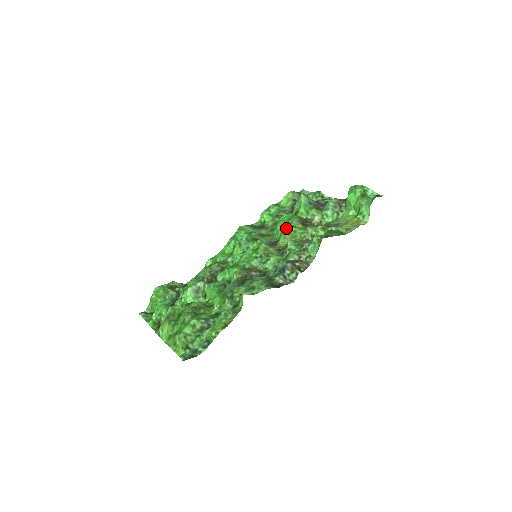
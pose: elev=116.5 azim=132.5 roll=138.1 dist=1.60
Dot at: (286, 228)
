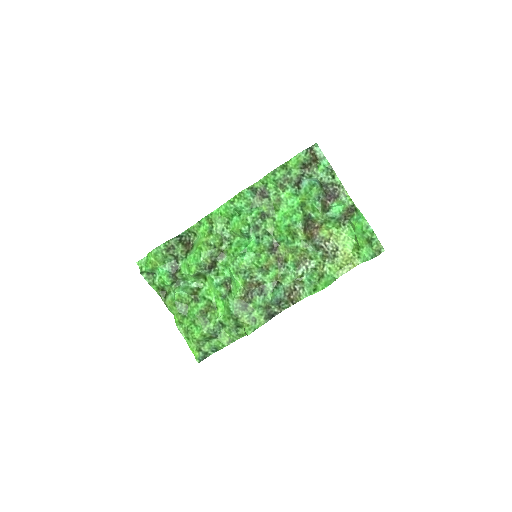
Dot at: (290, 242)
